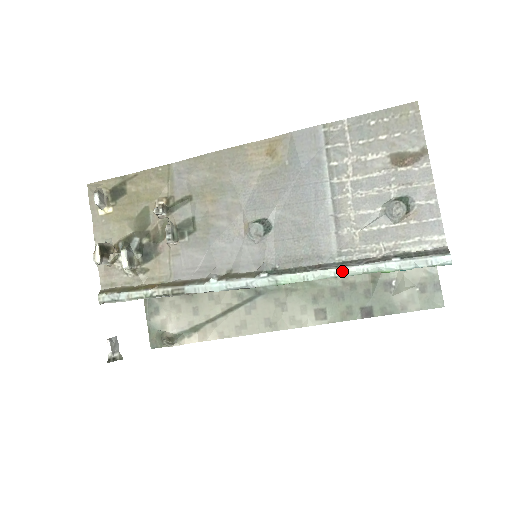
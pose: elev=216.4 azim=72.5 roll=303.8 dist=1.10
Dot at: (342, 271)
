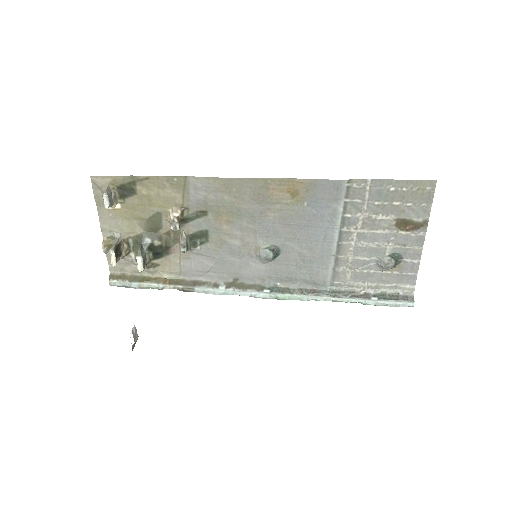
Dot at: (331, 299)
